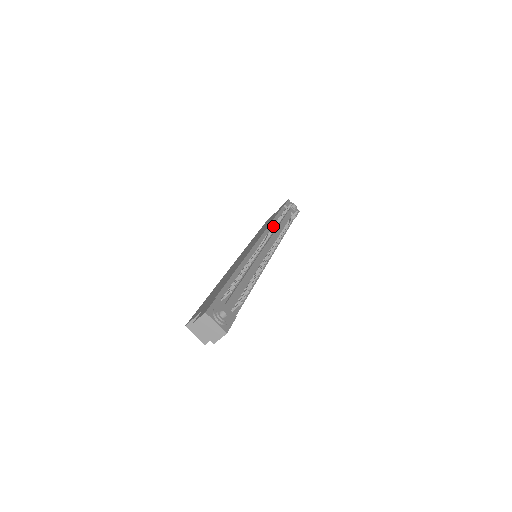
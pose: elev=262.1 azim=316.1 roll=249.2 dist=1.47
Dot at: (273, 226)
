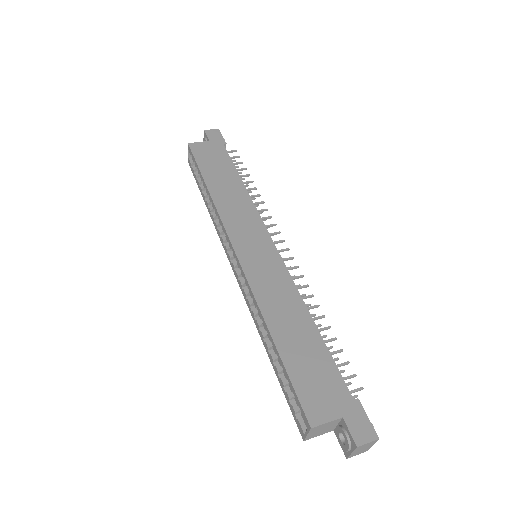
Dot at: (255, 203)
